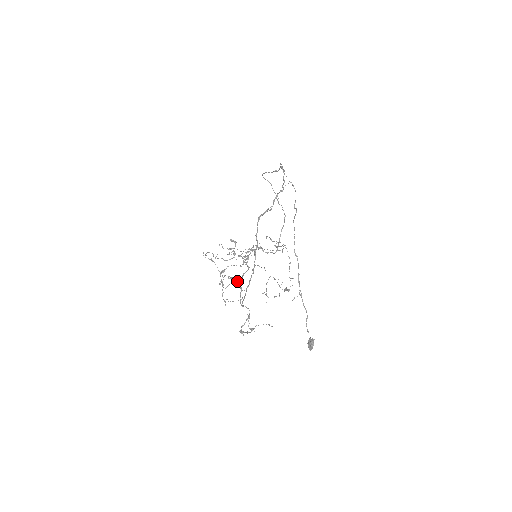
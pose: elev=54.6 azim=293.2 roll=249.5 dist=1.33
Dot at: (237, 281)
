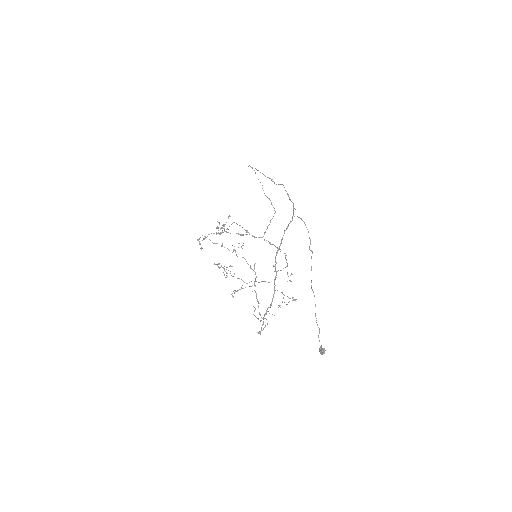
Dot at: (215, 243)
